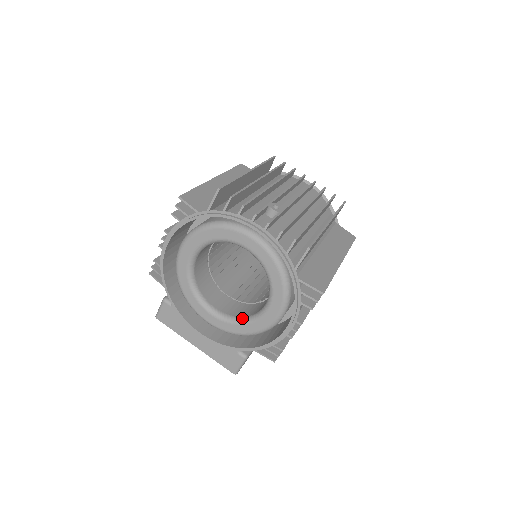
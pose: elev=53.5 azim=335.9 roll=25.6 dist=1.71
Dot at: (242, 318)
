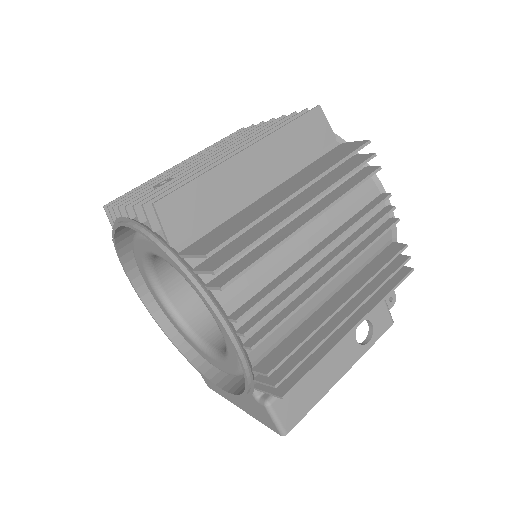
Dot at: occluded
